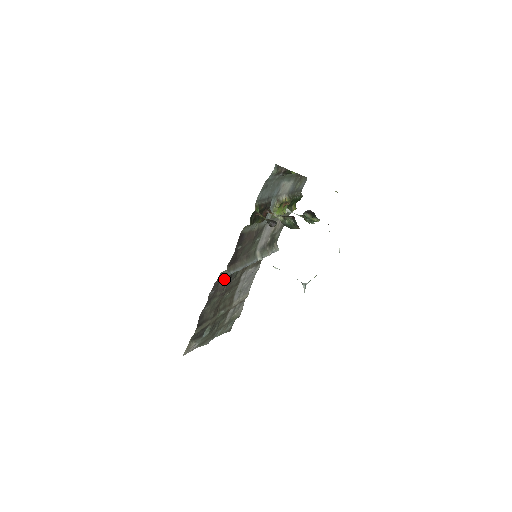
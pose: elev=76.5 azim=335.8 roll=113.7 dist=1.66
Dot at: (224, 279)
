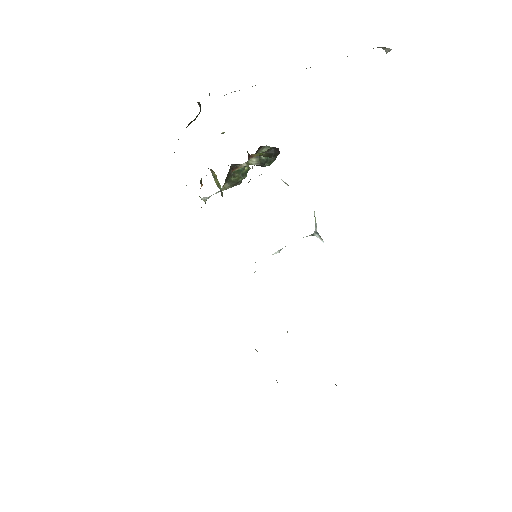
Dot at: occluded
